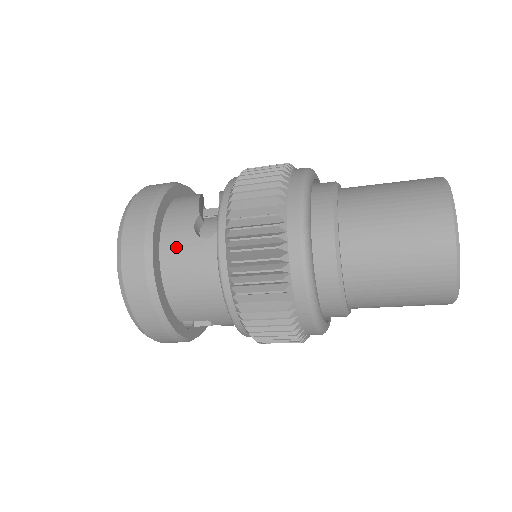
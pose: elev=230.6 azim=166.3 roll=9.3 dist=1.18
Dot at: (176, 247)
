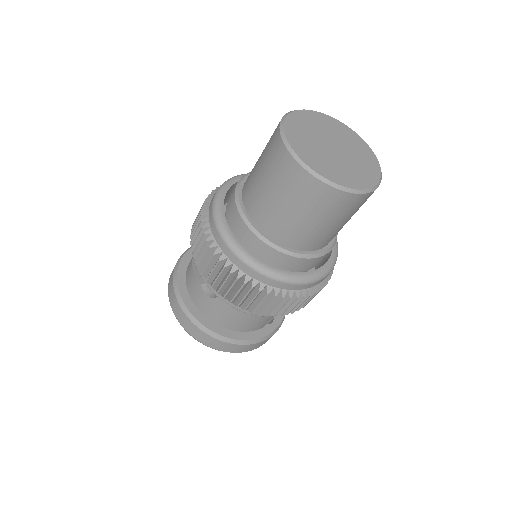
Dot at: (212, 312)
